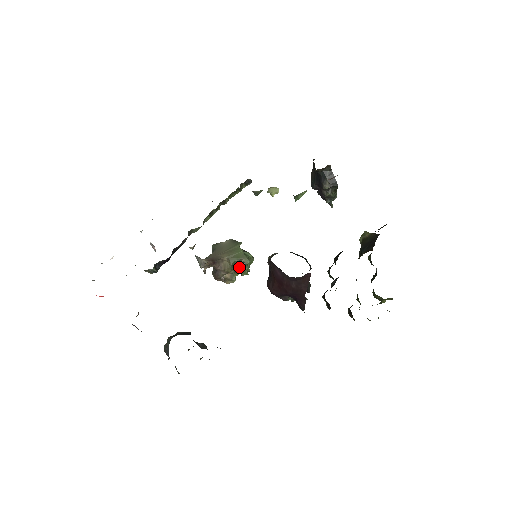
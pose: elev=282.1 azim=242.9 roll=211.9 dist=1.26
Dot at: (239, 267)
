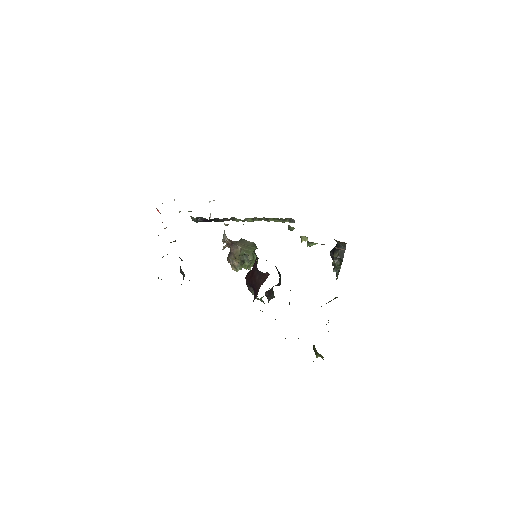
Dot at: (245, 260)
